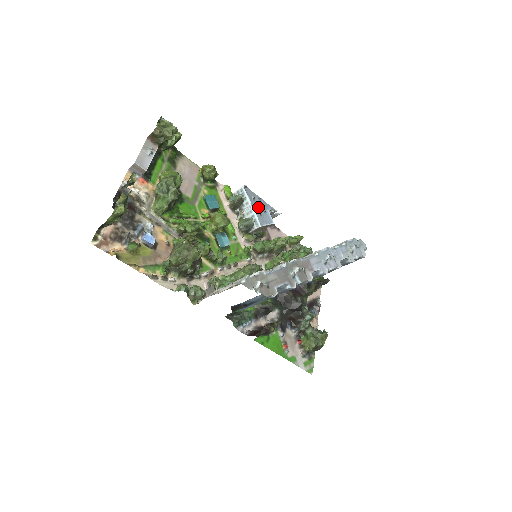
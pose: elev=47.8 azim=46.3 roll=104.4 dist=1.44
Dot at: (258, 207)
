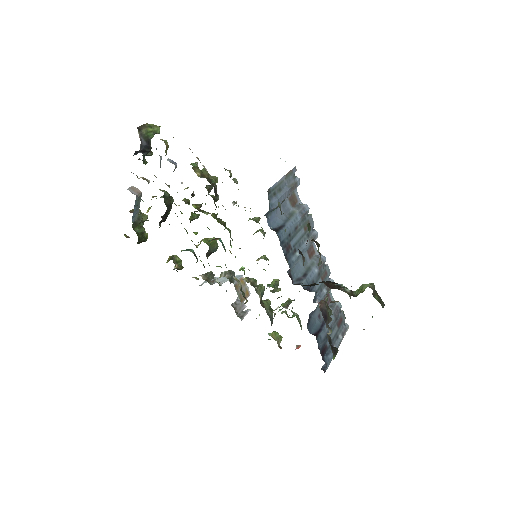
Dot at: (230, 282)
